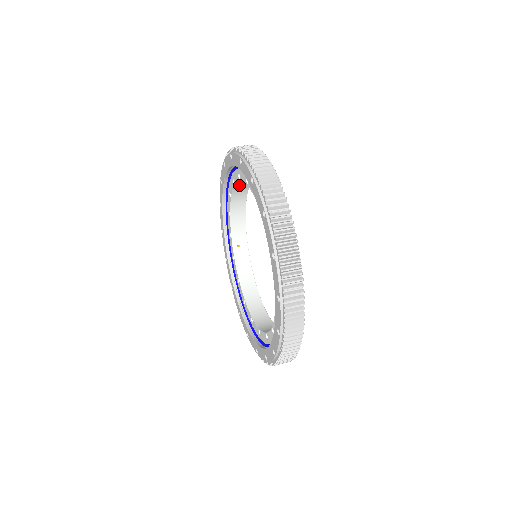
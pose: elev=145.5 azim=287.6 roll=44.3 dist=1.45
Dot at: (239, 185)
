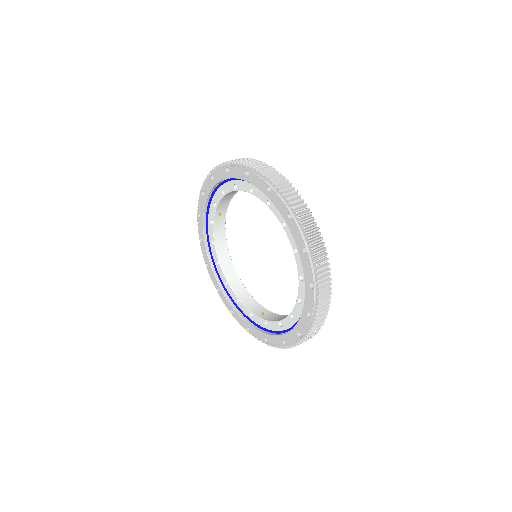
Dot at: occluded
